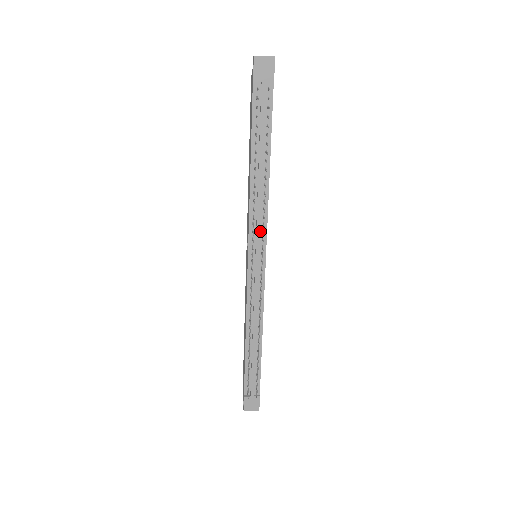
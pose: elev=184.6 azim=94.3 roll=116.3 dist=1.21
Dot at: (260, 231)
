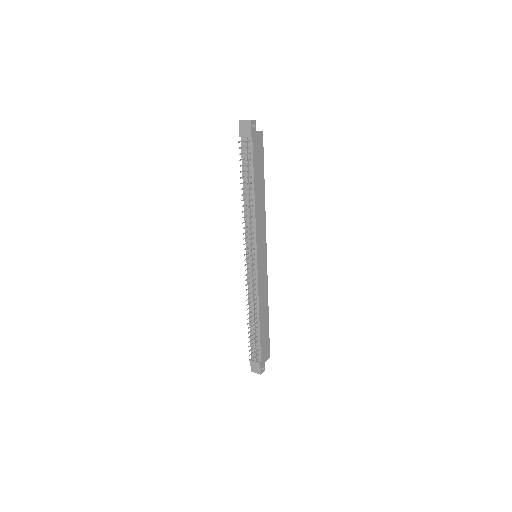
Dot at: (252, 238)
